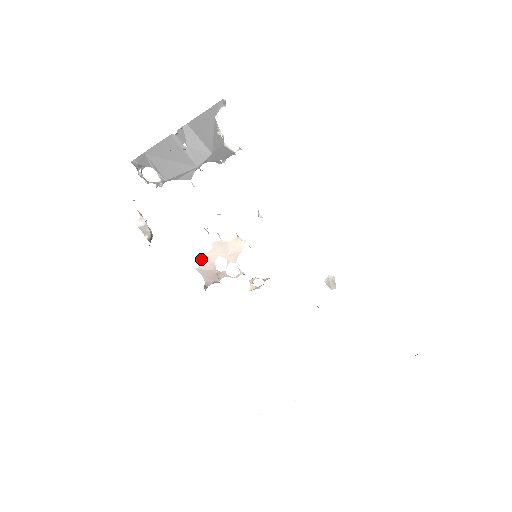
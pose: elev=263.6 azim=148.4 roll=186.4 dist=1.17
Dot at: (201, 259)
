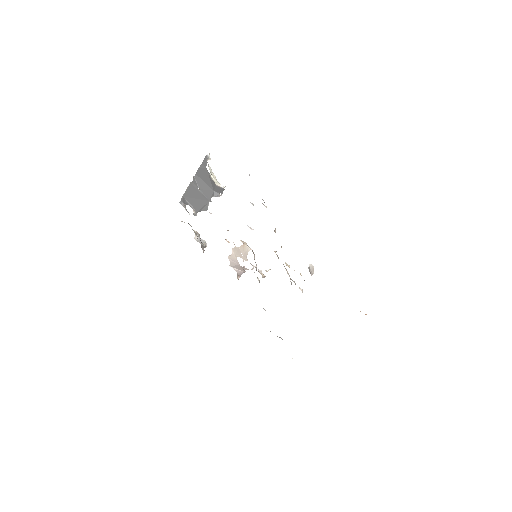
Dot at: (230, 259)
